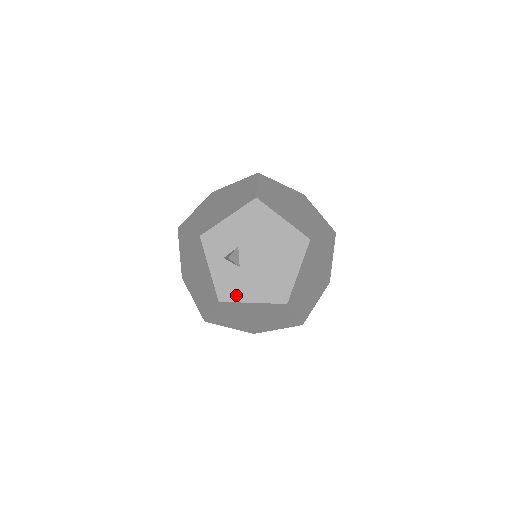
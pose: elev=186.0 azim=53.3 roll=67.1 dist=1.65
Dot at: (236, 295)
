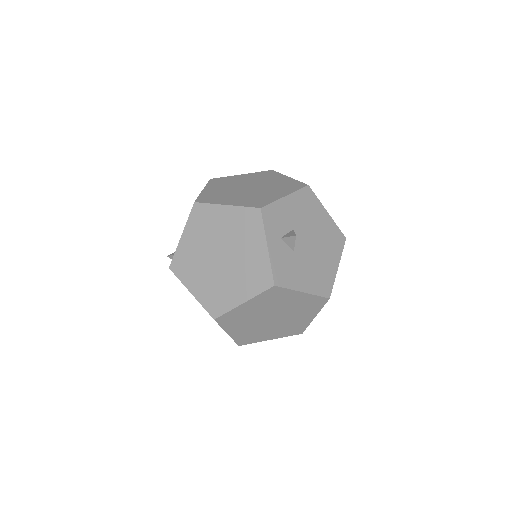
Dot at: (290, 281)
